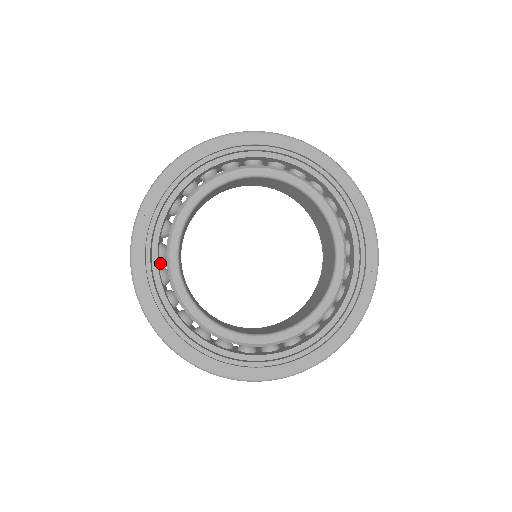
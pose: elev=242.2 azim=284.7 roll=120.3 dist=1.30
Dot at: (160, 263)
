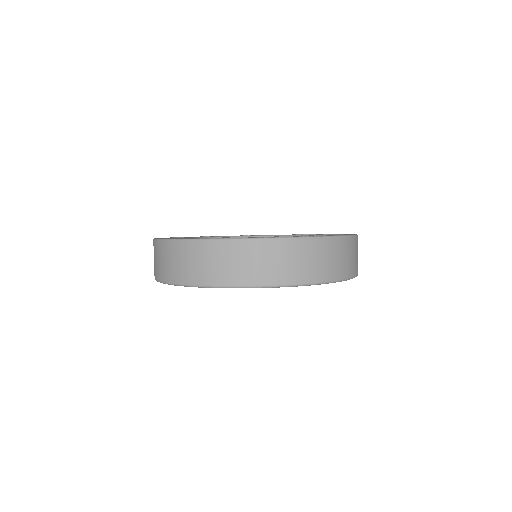
Dot at: occluded
